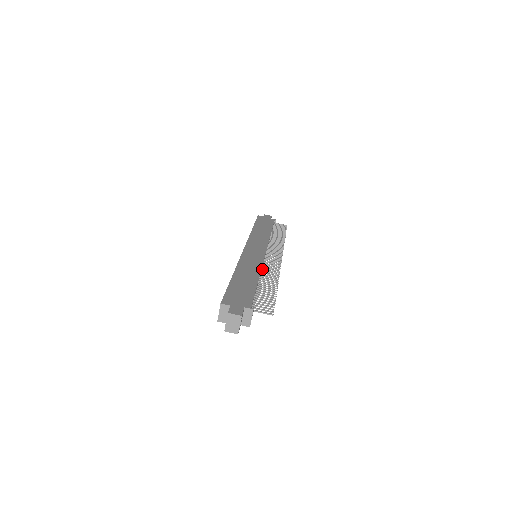
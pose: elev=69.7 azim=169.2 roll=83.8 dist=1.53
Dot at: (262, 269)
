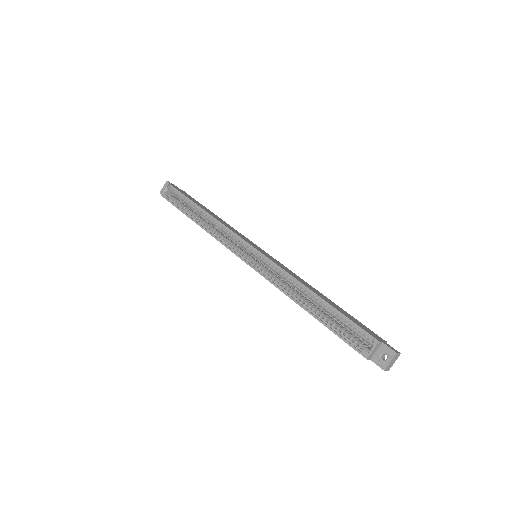
Dot at: occluded
